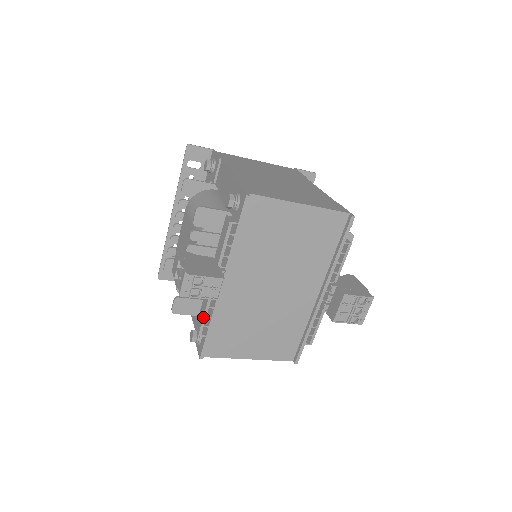
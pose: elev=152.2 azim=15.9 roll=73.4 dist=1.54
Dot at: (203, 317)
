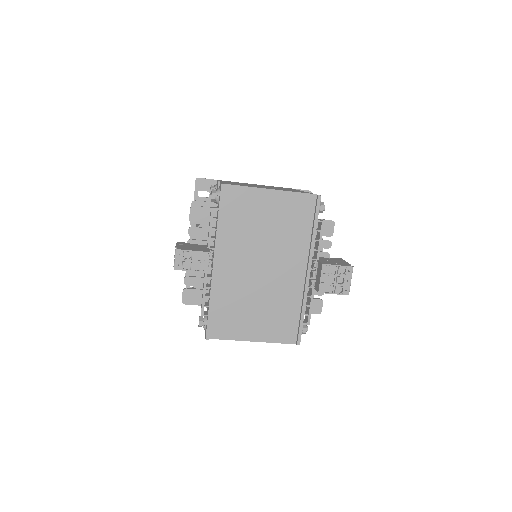
Dot at: (202, 297)
